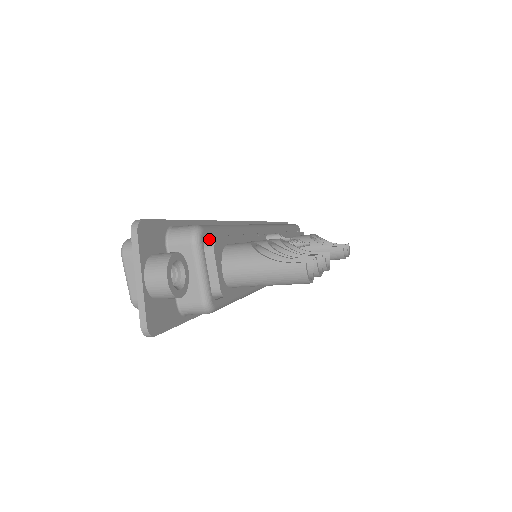
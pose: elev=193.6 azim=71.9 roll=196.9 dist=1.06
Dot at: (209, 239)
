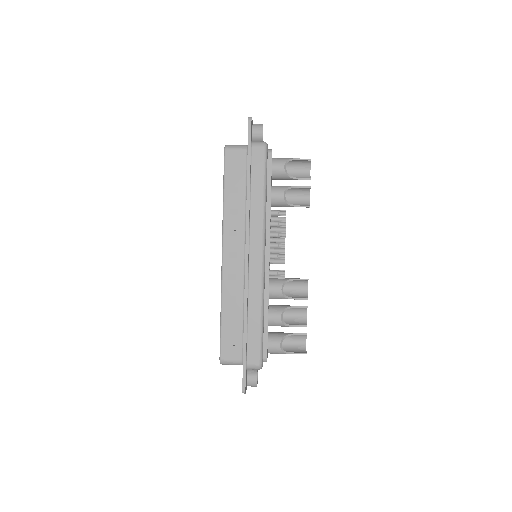
Dot at: occluded
